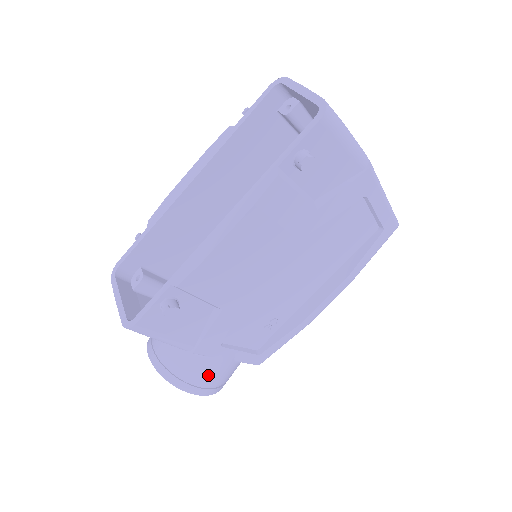
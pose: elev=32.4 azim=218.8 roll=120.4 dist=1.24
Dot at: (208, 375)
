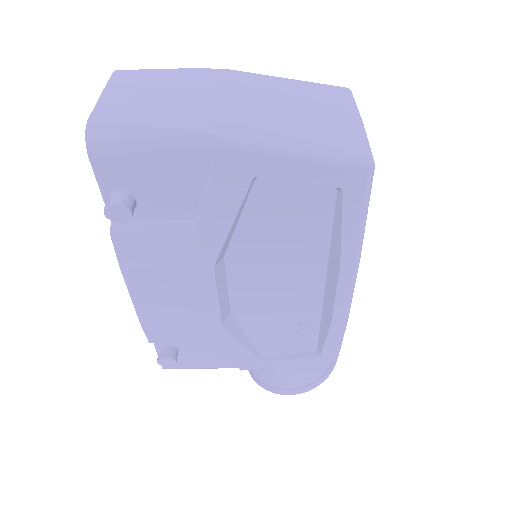
Dot at: (281, 381)
